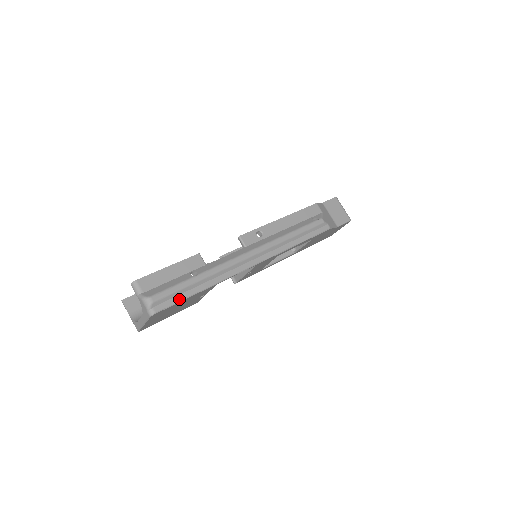
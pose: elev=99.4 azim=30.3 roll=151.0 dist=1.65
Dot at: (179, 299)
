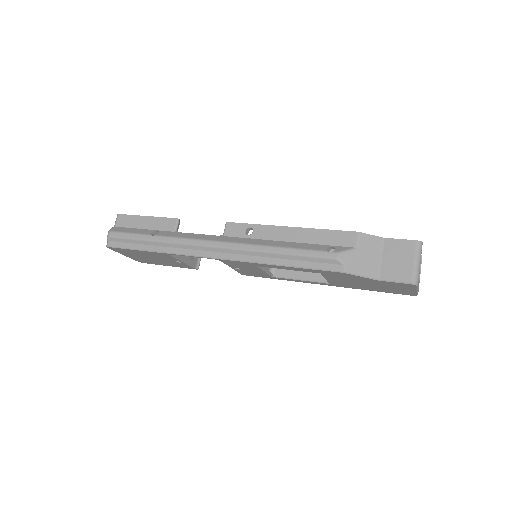
Dot at: (130, 246)
